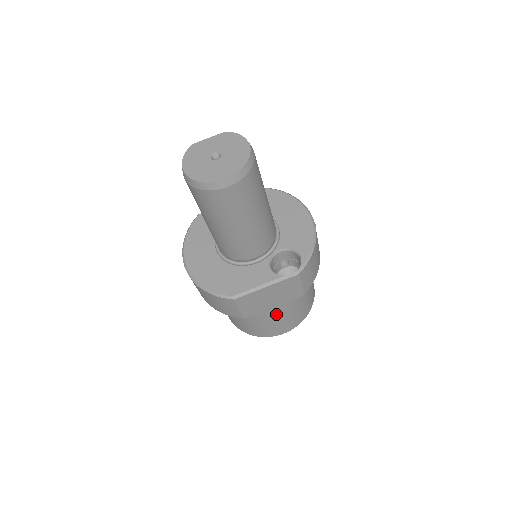
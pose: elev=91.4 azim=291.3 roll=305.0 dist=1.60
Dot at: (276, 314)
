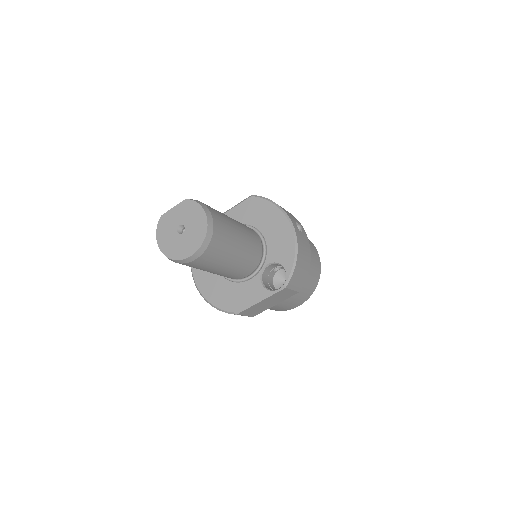
Dot at: (282, 303)
